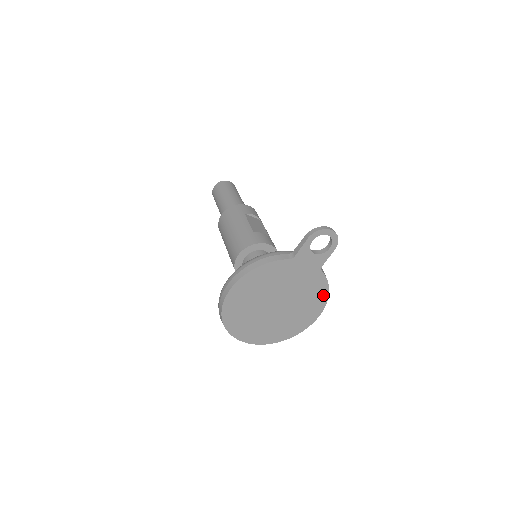
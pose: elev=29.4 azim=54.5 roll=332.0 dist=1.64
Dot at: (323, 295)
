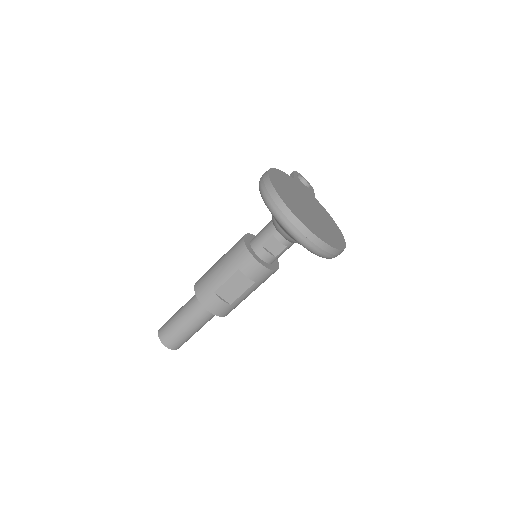
Dot at: (333, 222)
